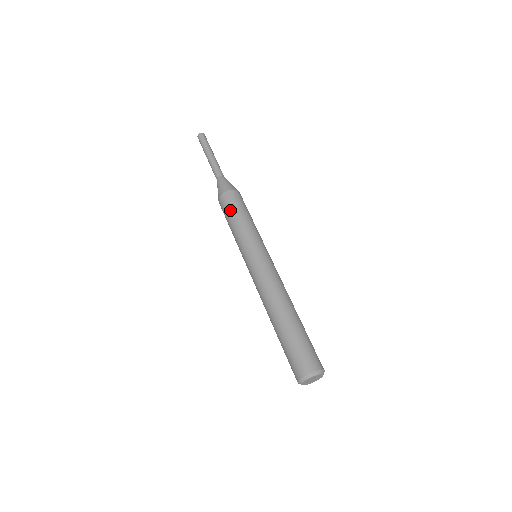
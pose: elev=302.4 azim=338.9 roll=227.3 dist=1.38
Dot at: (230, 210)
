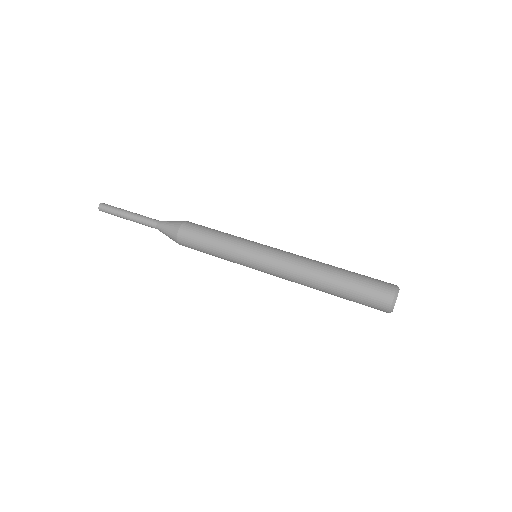
Dot at: (203, 230)
